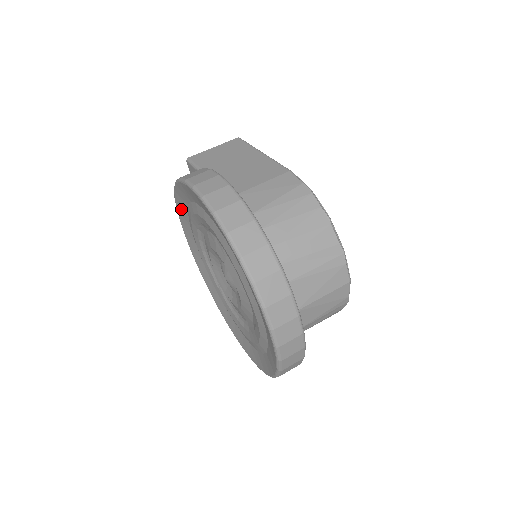
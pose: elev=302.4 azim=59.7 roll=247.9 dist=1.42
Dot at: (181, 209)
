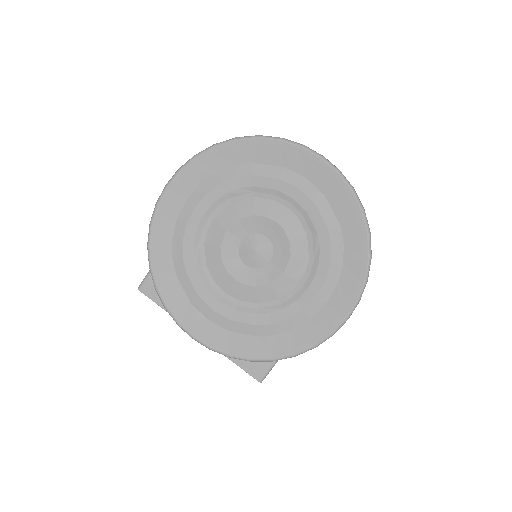
Dot at: (170, 292)
